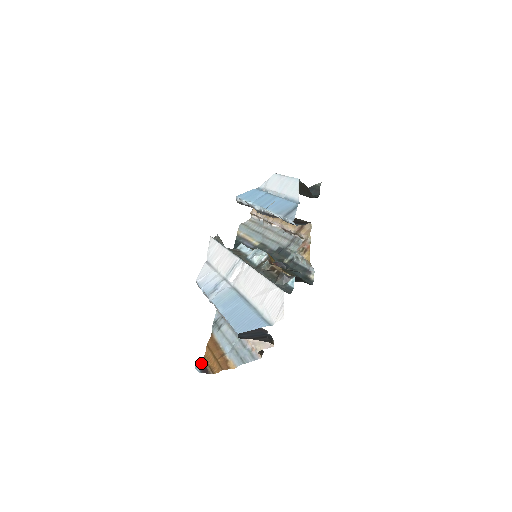
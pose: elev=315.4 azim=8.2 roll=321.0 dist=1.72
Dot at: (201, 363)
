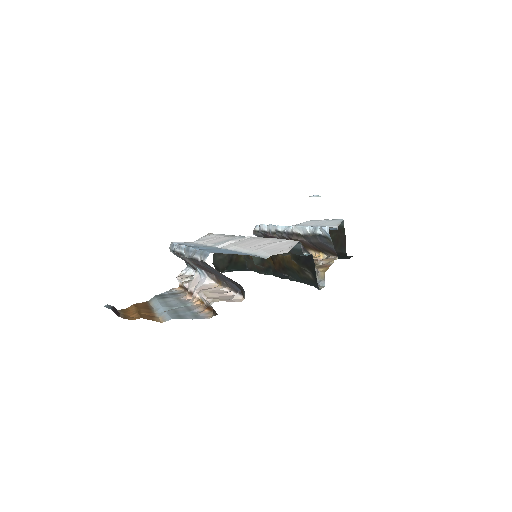
Dot at: occluded
